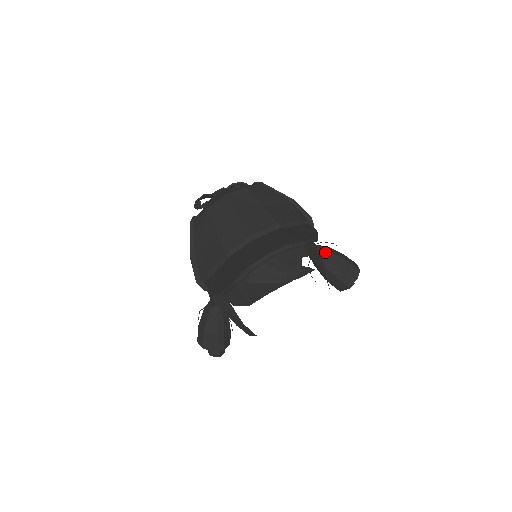
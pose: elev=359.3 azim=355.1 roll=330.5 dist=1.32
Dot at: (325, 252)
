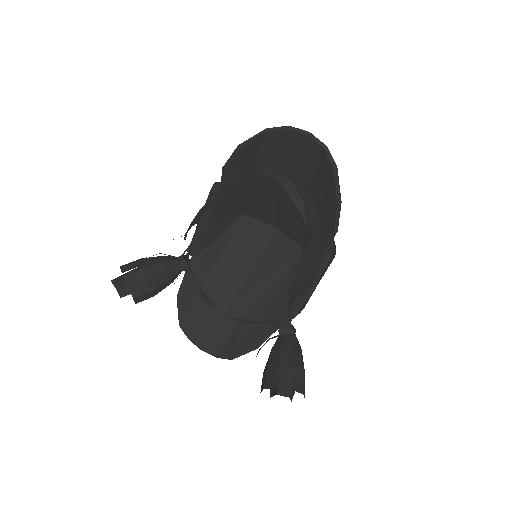
Dot at: (297, 341)
